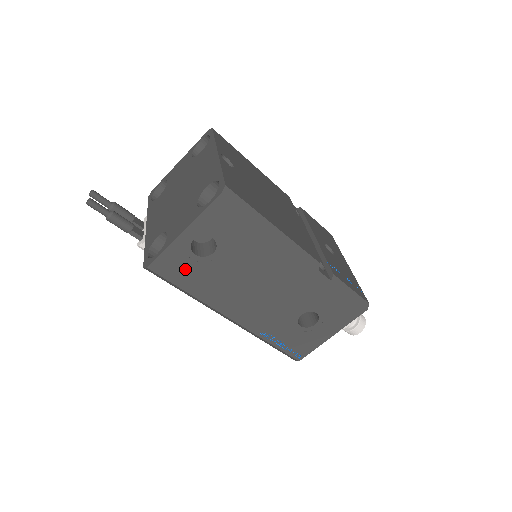
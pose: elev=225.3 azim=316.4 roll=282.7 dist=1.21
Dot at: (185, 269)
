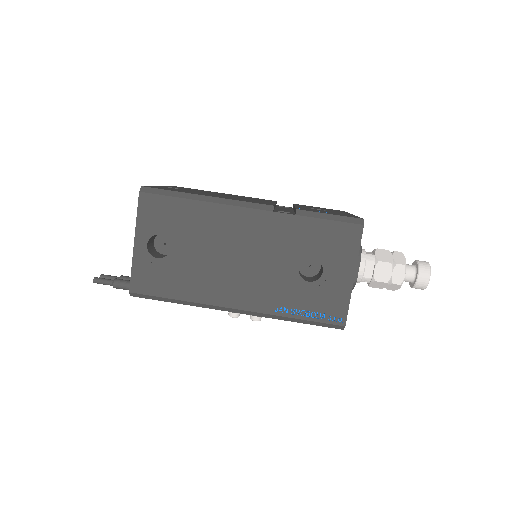
Dot at: (159, 277)
